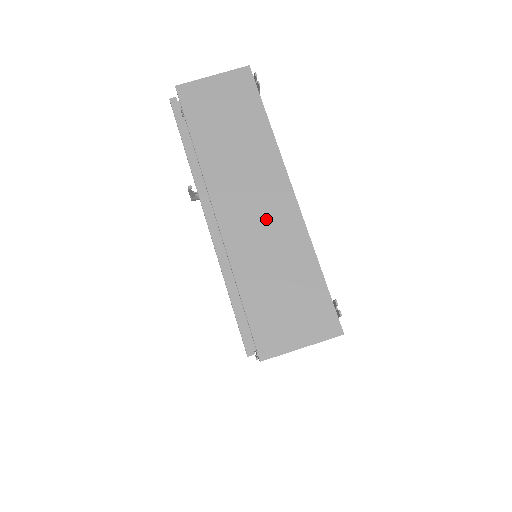
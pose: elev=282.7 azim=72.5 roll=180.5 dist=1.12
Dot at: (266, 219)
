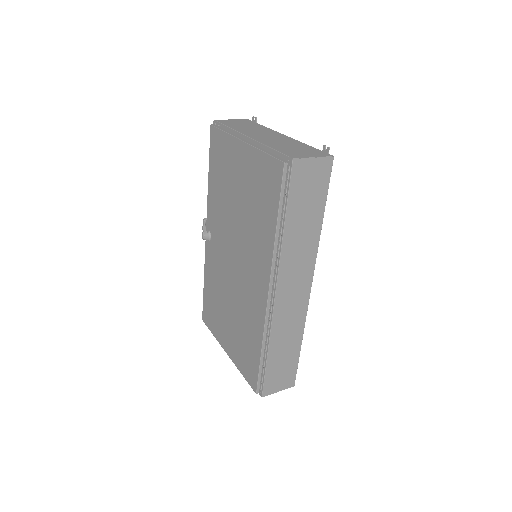
Dot at: (275, 138)
